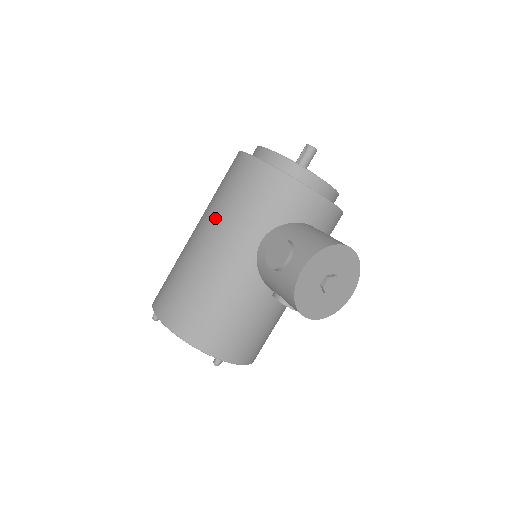
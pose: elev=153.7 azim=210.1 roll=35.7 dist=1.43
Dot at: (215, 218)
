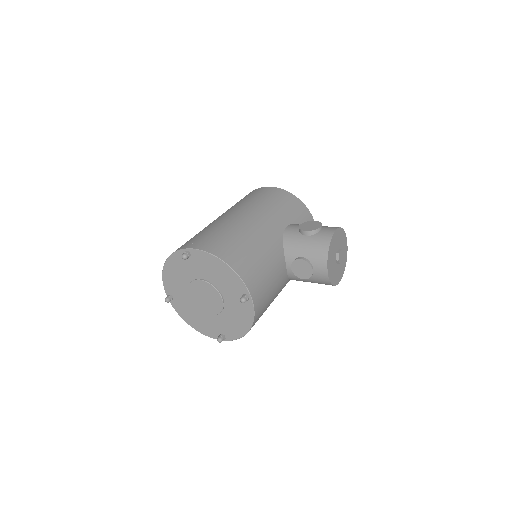
Dot at: (250, 207)
